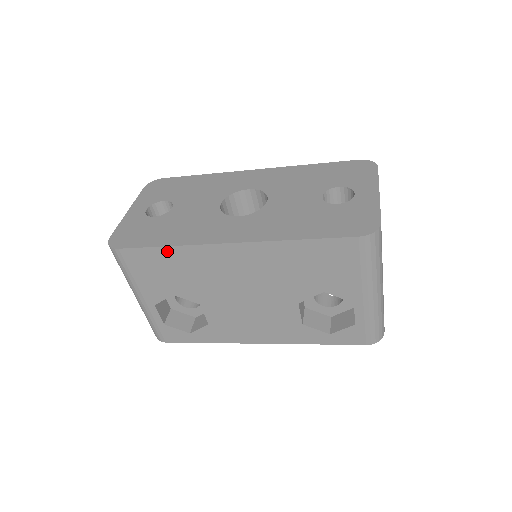
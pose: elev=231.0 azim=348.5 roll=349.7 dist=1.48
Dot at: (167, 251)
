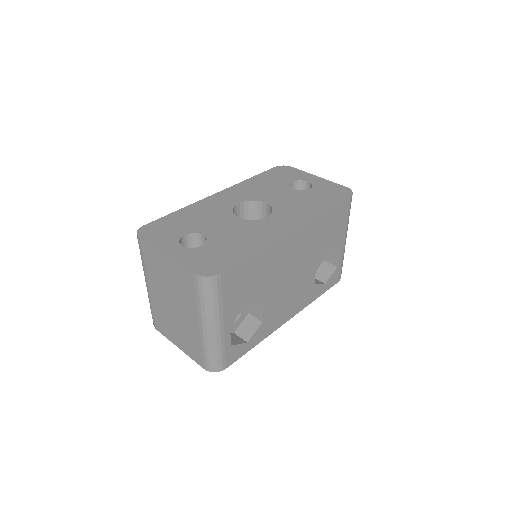
Dot at: (255, 257)
